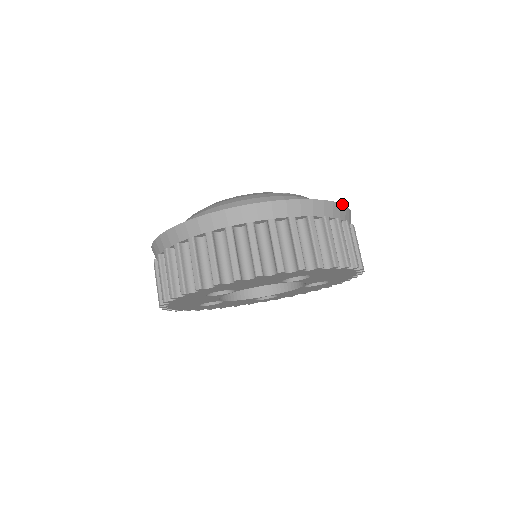
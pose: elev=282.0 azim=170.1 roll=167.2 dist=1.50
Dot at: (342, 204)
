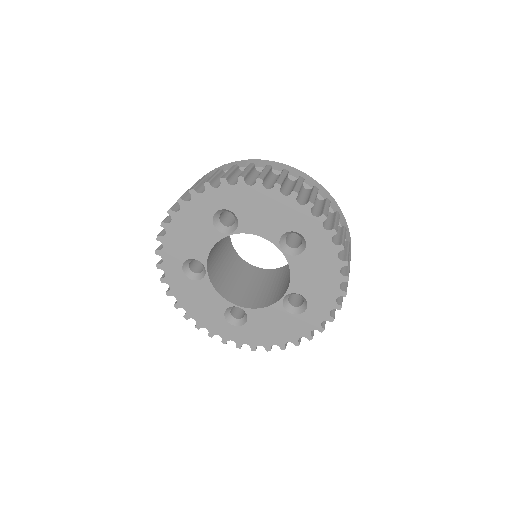
Dot at: (349, 233)
